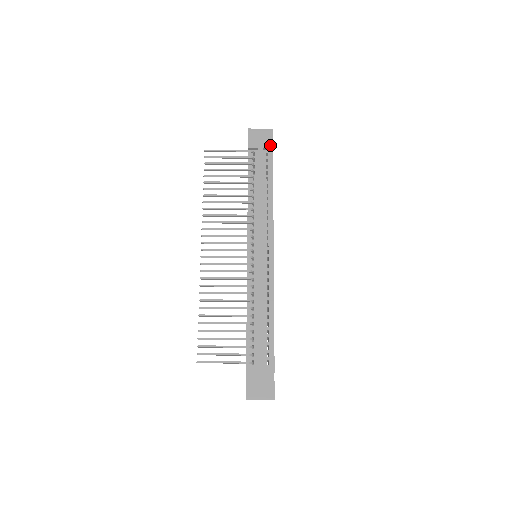
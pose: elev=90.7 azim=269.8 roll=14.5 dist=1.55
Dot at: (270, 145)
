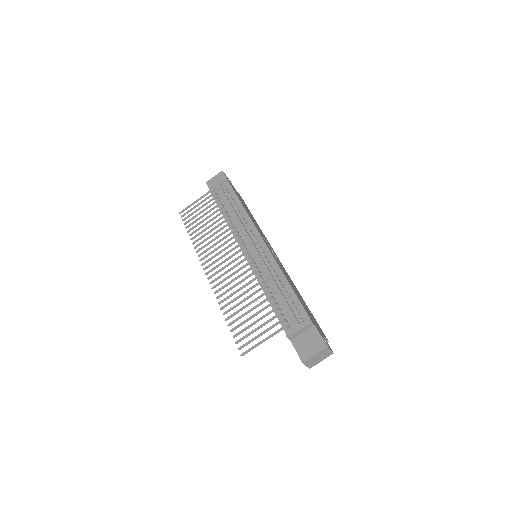
Dot at: (223, 179)
